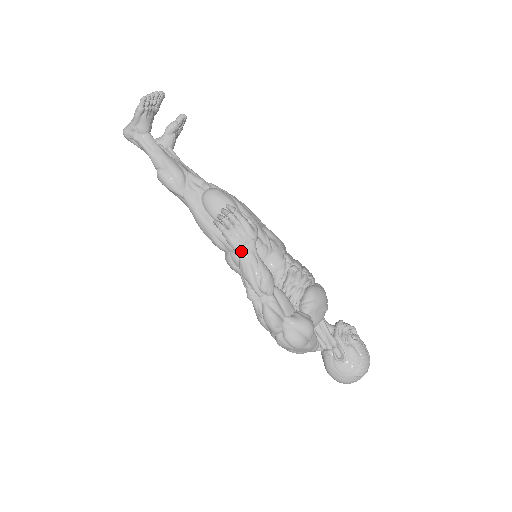
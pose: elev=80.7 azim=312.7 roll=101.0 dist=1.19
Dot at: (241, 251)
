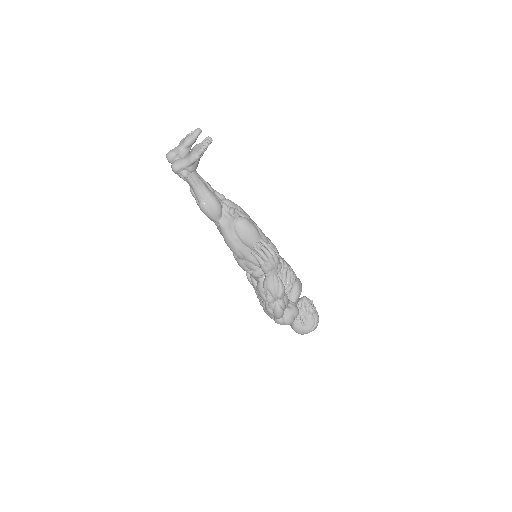
Dot at: (270, 274)
